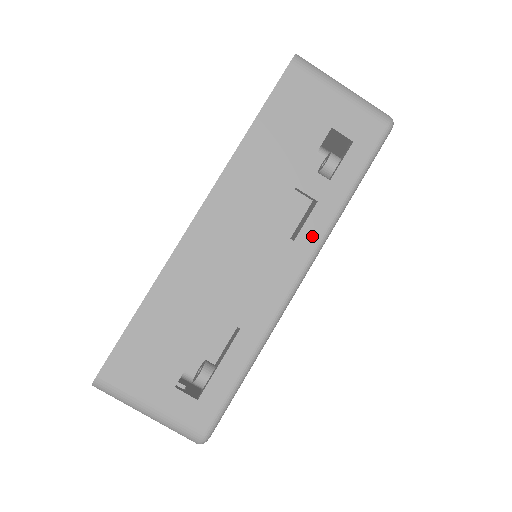
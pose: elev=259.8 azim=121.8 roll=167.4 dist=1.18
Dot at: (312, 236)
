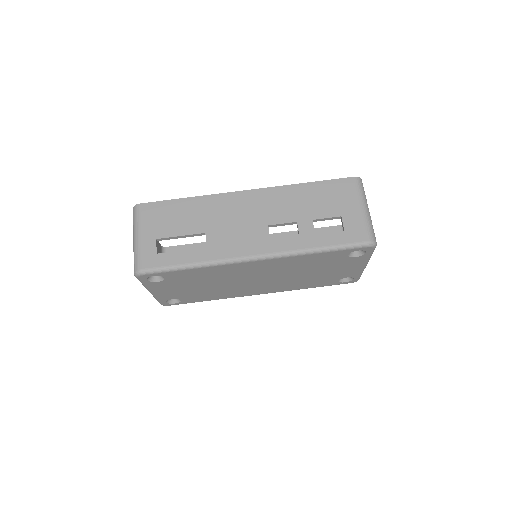
Dot at: (280, 247)
